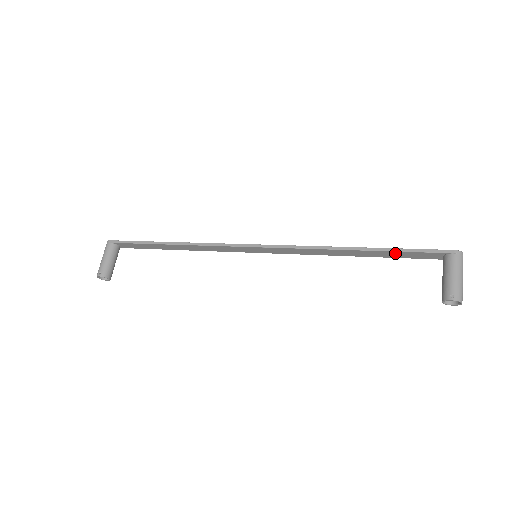
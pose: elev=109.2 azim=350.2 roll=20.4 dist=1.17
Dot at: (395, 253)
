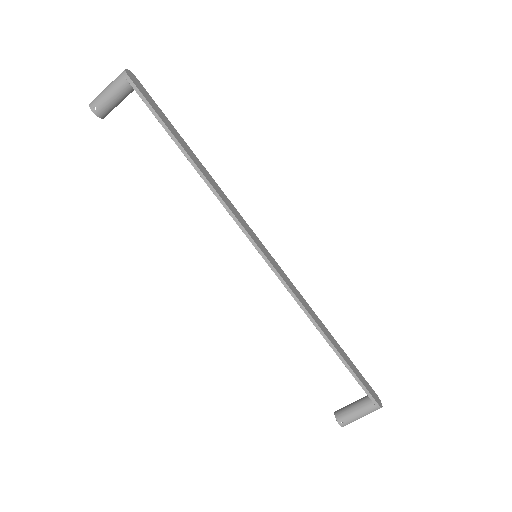
Dot at: (347, 366)
